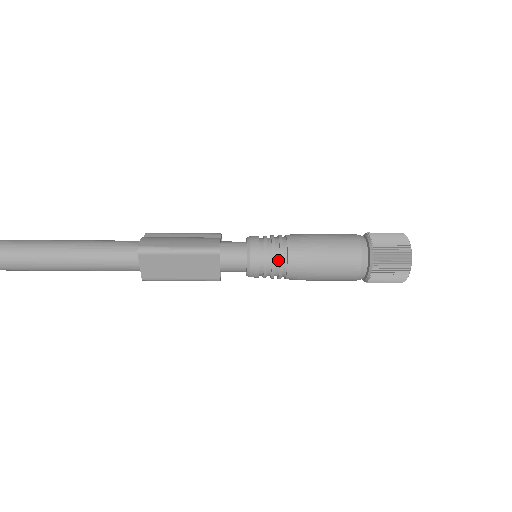
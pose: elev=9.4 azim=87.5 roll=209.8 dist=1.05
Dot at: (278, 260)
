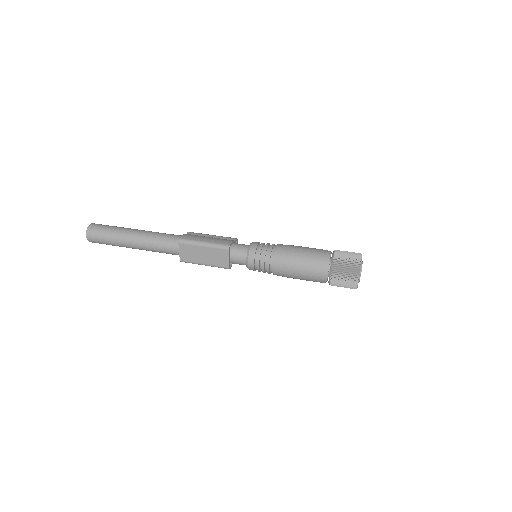
Dot at: (267, 259)
